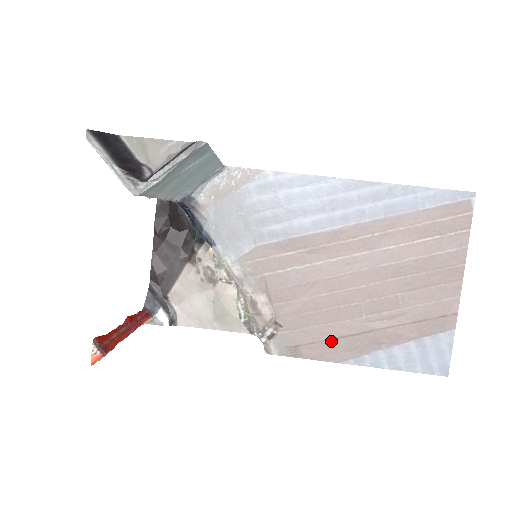
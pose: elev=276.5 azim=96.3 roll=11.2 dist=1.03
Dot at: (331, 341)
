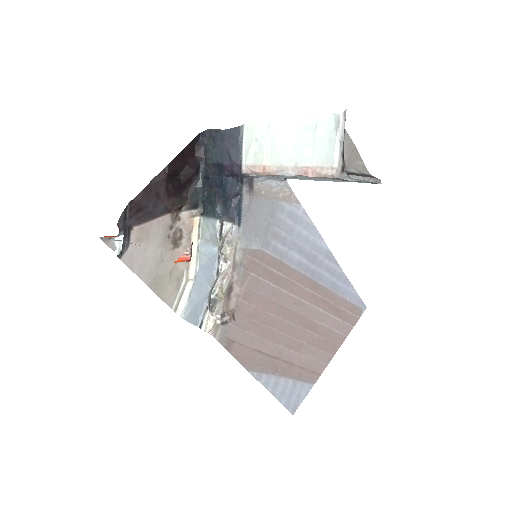
Dot at: (254, 351)
